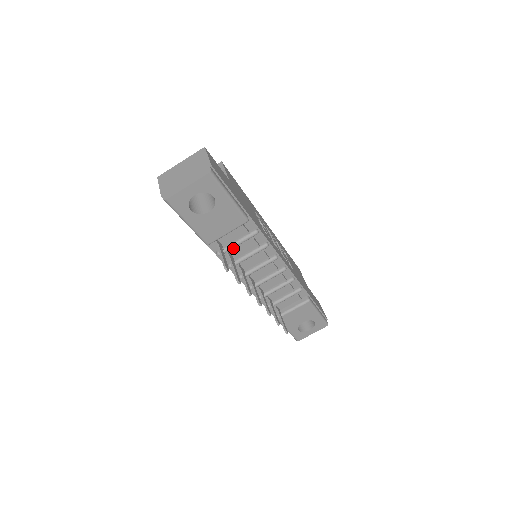
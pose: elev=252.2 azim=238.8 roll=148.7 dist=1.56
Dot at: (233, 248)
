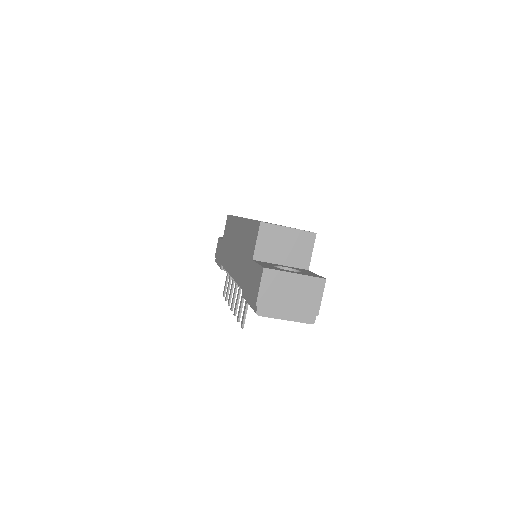
Dot at: occluded
